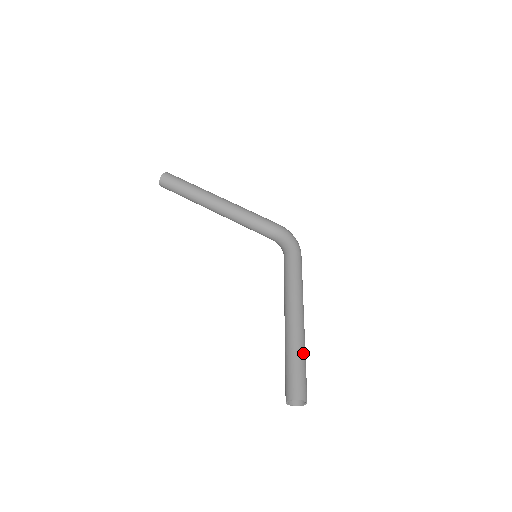
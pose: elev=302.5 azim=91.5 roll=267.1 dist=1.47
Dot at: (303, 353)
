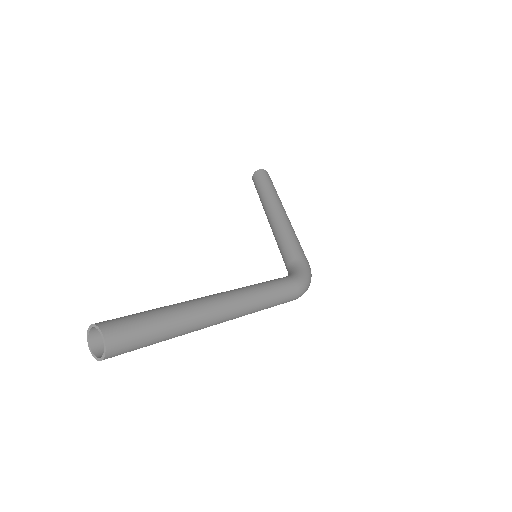
Dot at: (176, 323)
